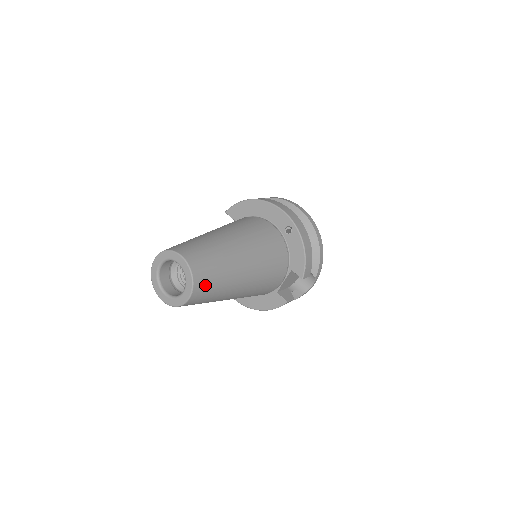
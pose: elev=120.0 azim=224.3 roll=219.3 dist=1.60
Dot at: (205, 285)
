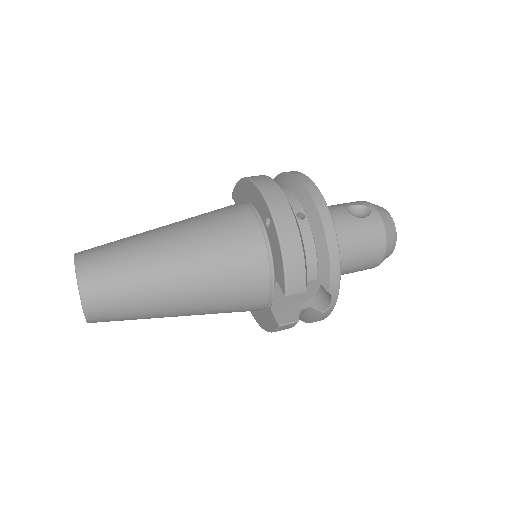
Dot at: (104, 300)
